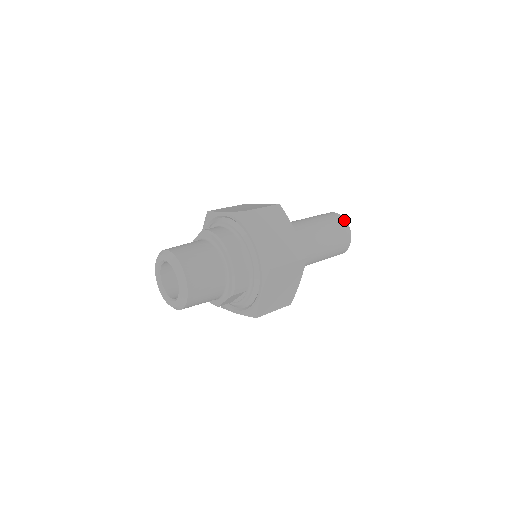
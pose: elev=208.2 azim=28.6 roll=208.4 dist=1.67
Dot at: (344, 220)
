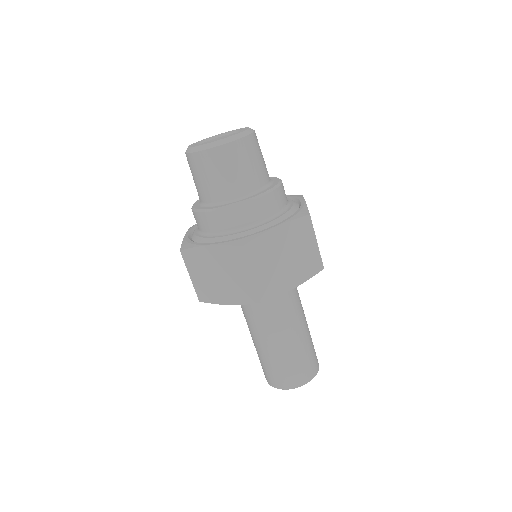
Dot at: occluded
